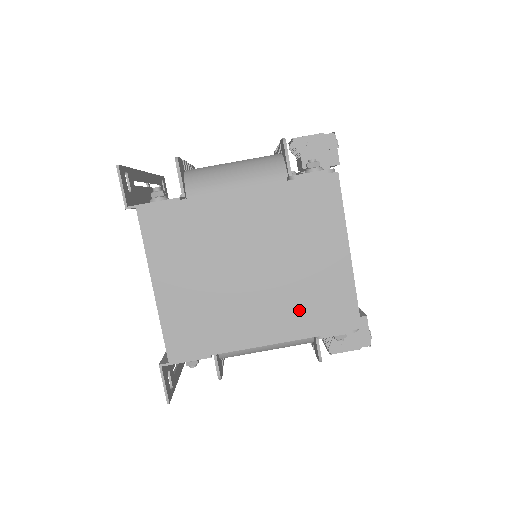
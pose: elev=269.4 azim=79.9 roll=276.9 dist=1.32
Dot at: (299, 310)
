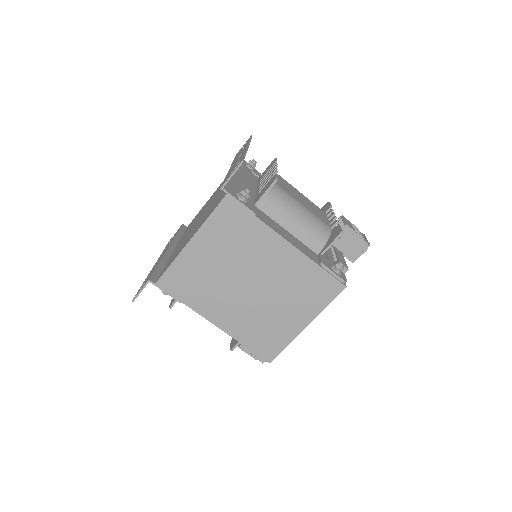
Dot at: (251, 327)
